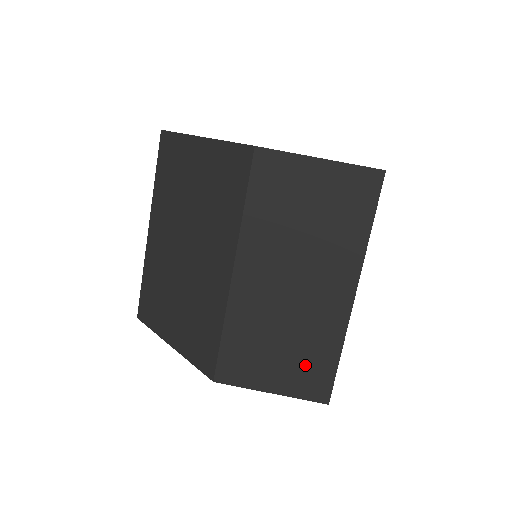
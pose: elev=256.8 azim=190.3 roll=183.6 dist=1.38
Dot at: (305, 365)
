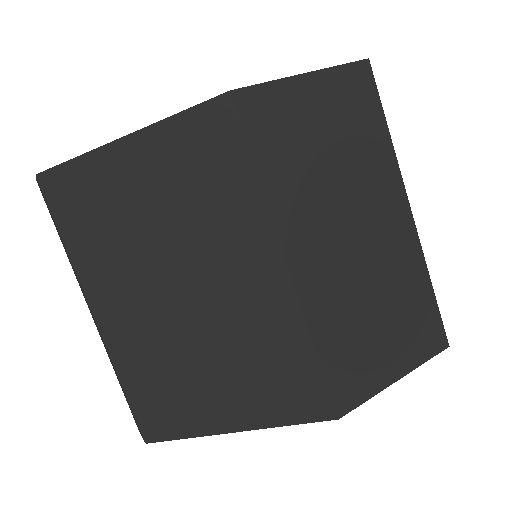
Dot at: (410, 321)
